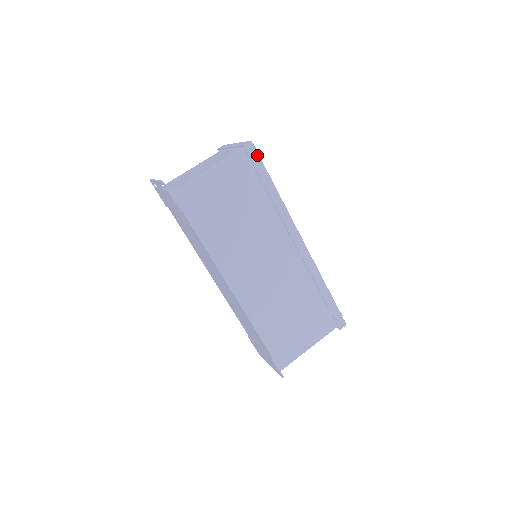
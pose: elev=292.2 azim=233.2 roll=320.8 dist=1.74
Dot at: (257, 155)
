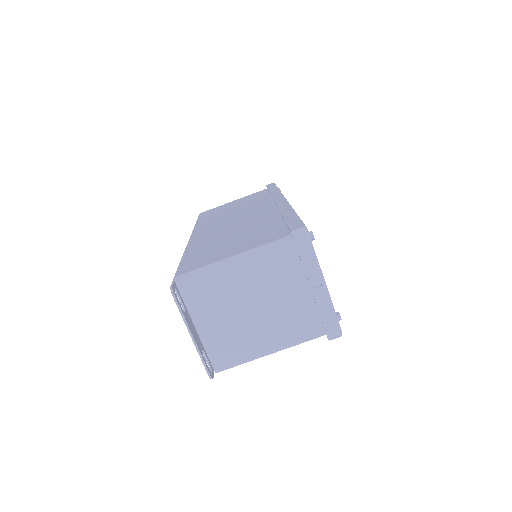
Dot at: occluded
